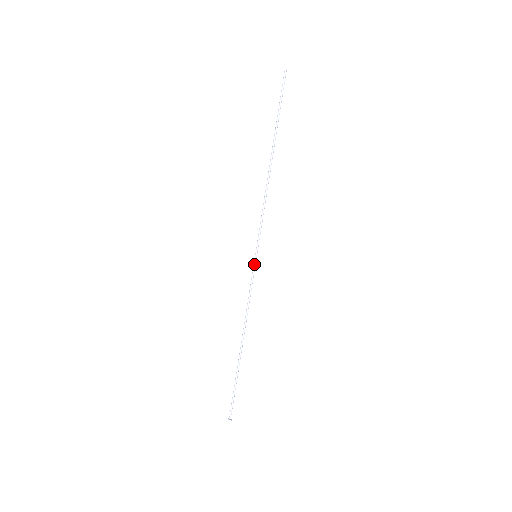
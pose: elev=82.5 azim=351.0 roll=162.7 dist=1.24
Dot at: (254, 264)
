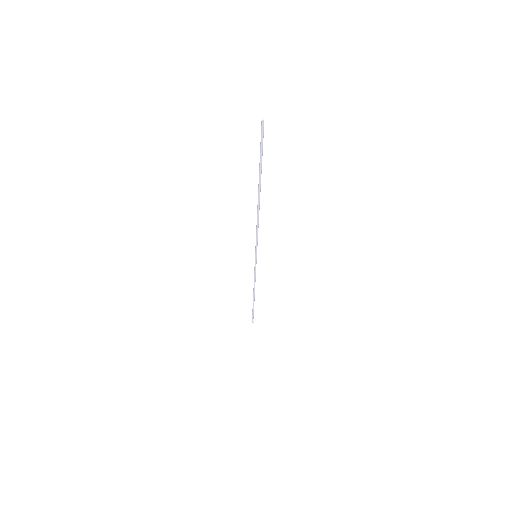
Dot at: (256, 261)
